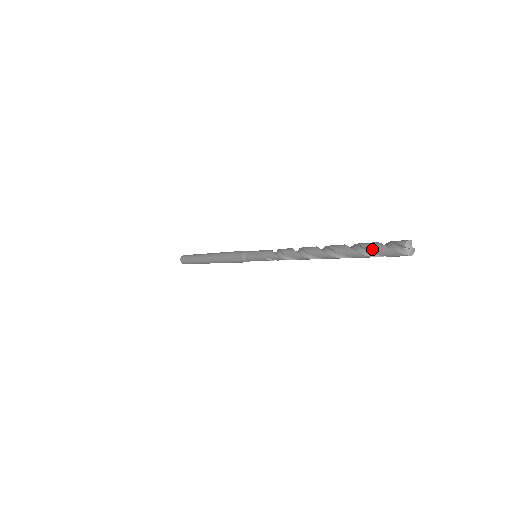
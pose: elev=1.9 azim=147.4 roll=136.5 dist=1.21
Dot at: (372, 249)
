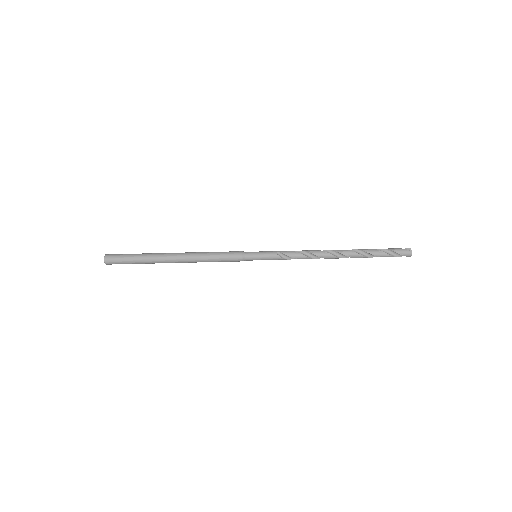
Dot at: occluded
